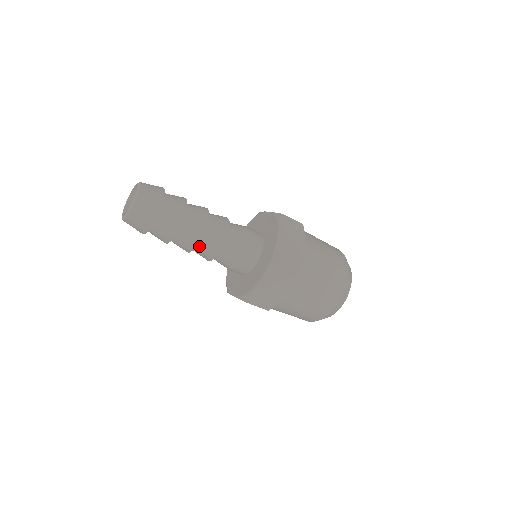
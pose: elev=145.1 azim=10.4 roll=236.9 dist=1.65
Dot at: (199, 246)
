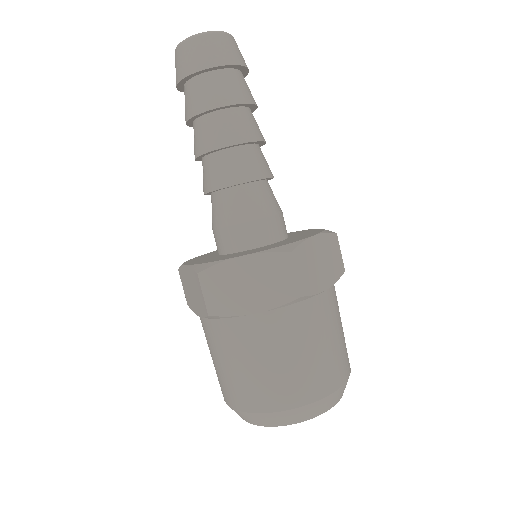
Dot at: (218, 157)
